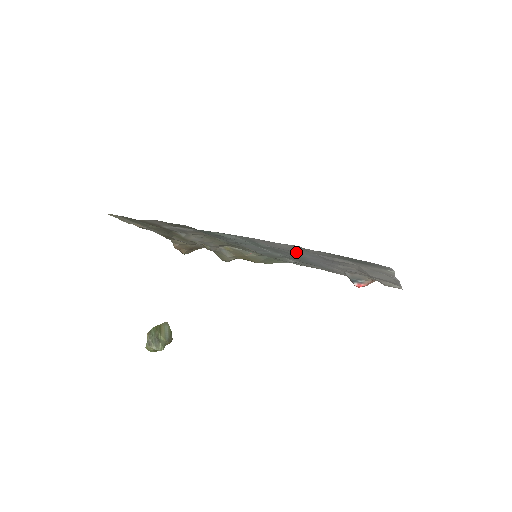
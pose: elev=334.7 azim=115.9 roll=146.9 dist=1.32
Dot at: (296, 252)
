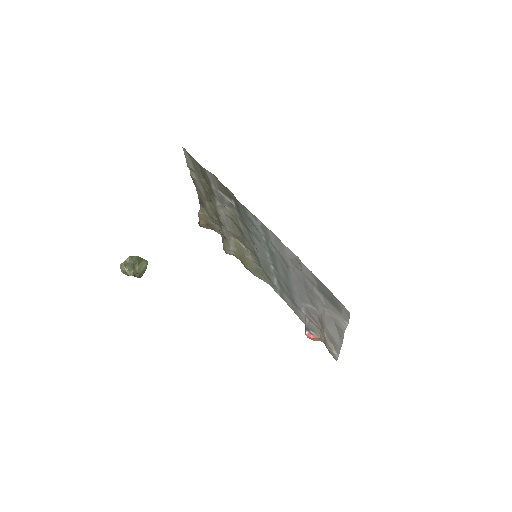
Dot at: (290, 268)
